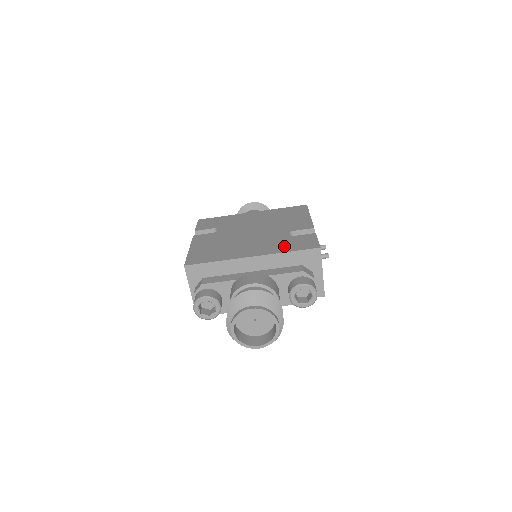
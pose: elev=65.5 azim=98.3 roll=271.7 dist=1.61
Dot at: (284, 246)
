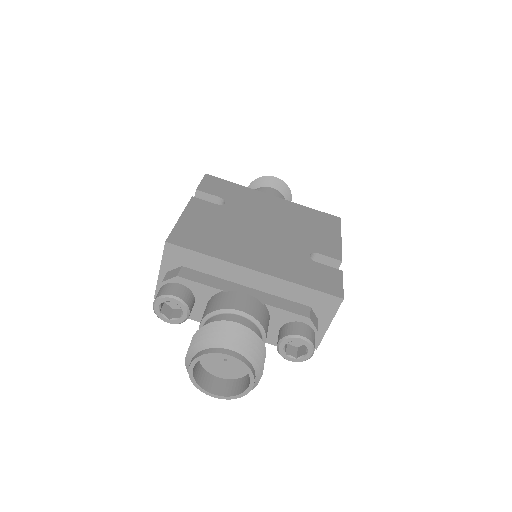
Dot at: (300, 273)
